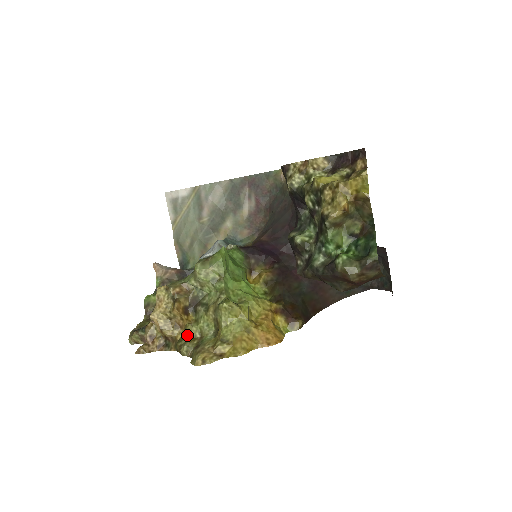
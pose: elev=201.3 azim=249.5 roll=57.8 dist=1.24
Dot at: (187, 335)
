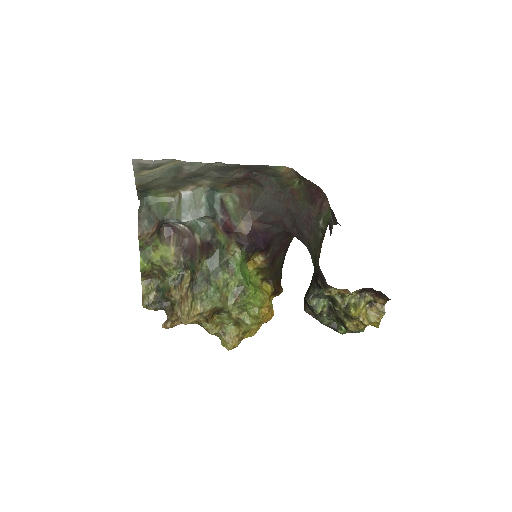
Dot at: (211, 324)
